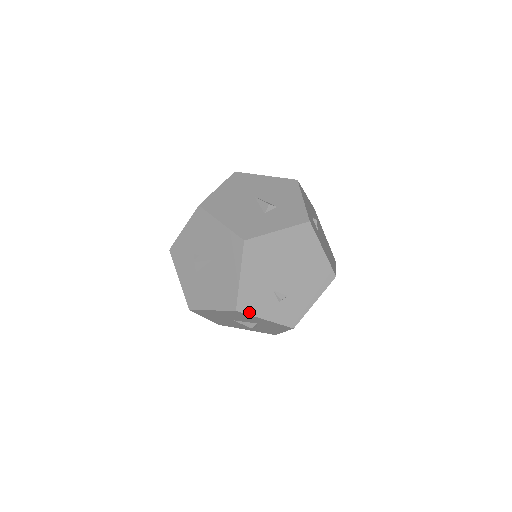
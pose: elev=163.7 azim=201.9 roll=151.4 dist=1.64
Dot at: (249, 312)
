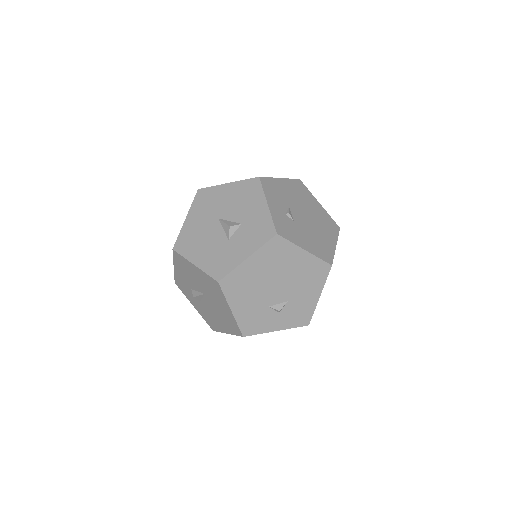
Dot at: (264, 188)
